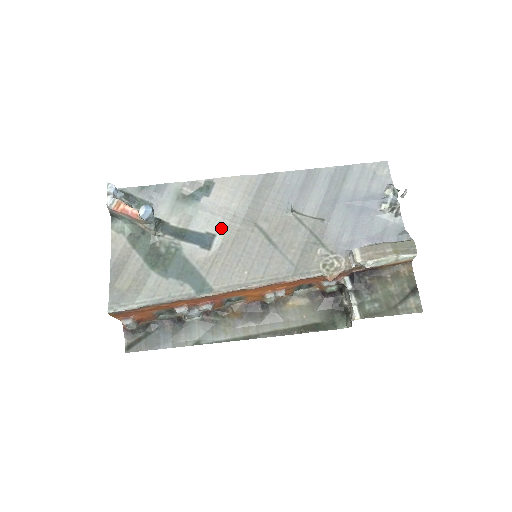
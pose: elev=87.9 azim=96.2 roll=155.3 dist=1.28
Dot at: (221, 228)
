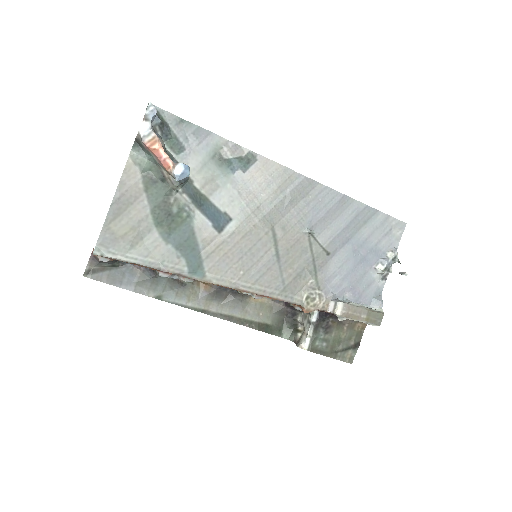
Dot at: (240, 215)
